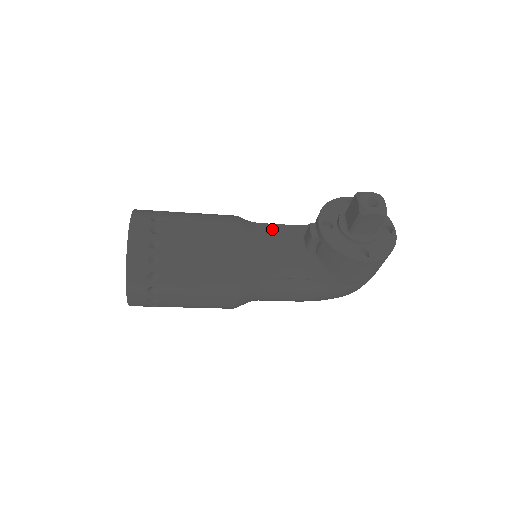
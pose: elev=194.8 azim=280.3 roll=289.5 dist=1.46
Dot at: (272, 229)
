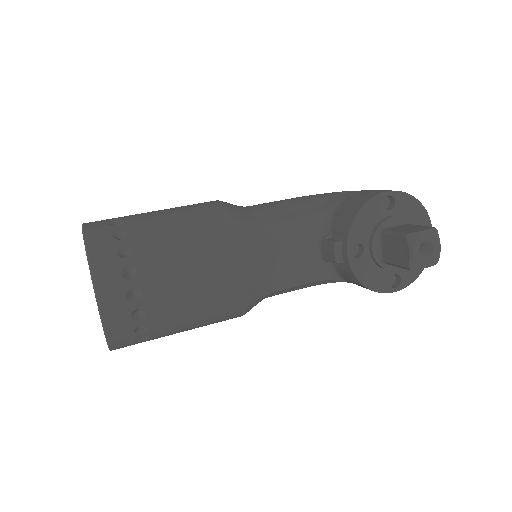
Dot at: (280, 235)
